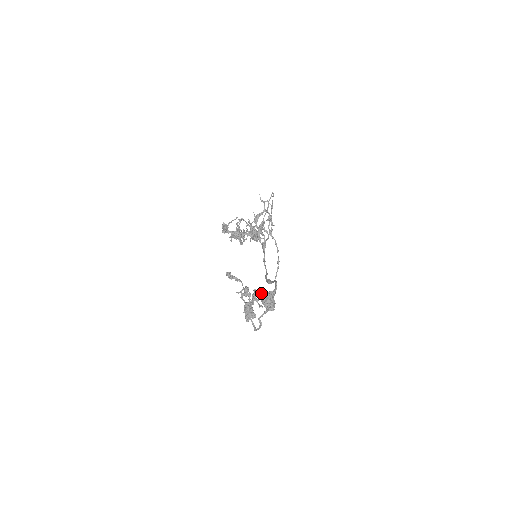
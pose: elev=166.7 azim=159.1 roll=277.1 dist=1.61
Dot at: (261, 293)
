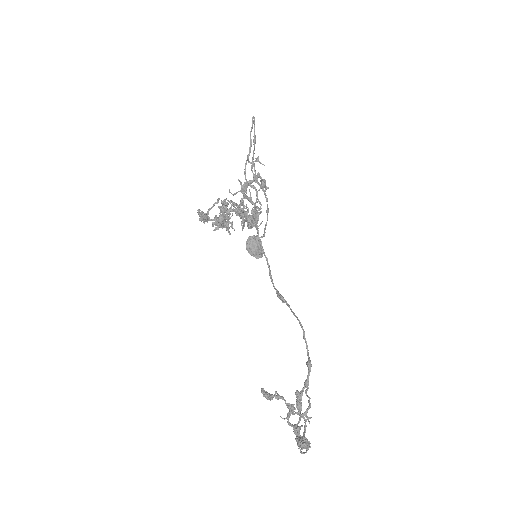
Dot at: (303, 391)
